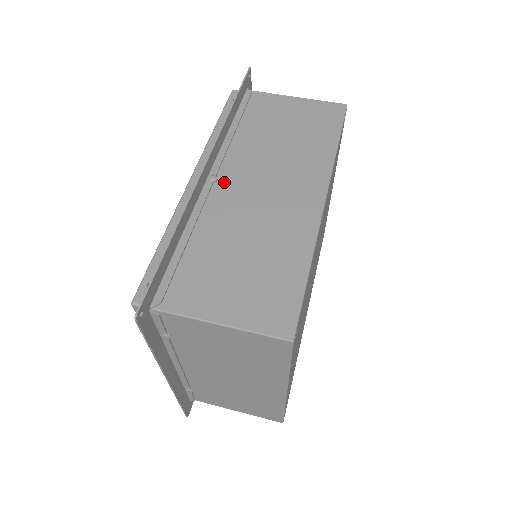
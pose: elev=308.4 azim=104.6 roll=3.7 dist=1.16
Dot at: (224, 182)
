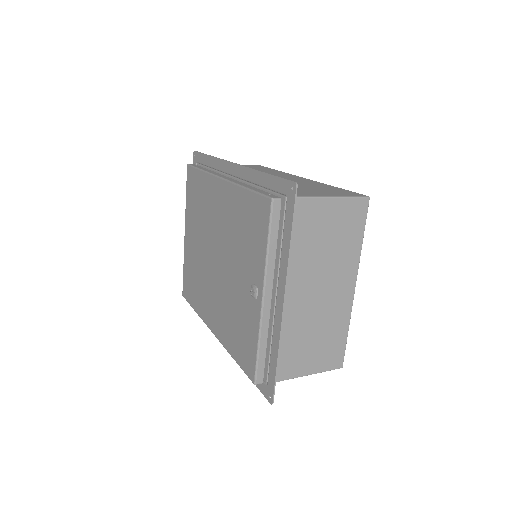
Dot at: occluded
